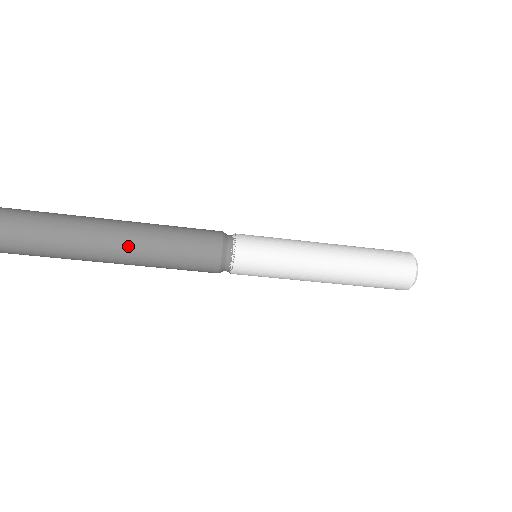
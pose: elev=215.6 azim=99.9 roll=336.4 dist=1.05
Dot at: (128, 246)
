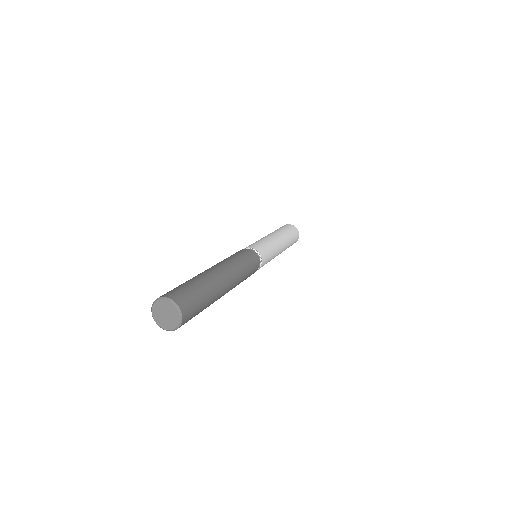
Dot at: (234, 277)
